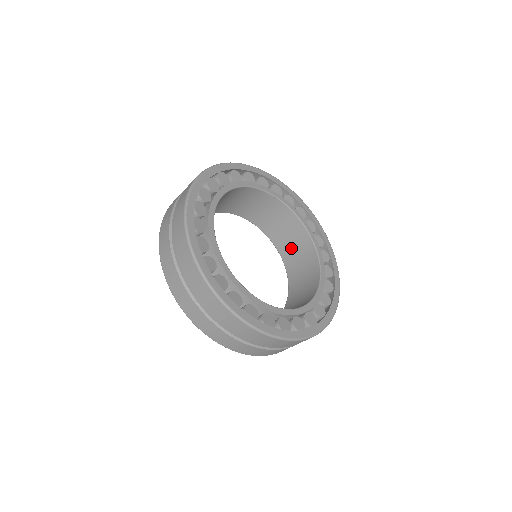
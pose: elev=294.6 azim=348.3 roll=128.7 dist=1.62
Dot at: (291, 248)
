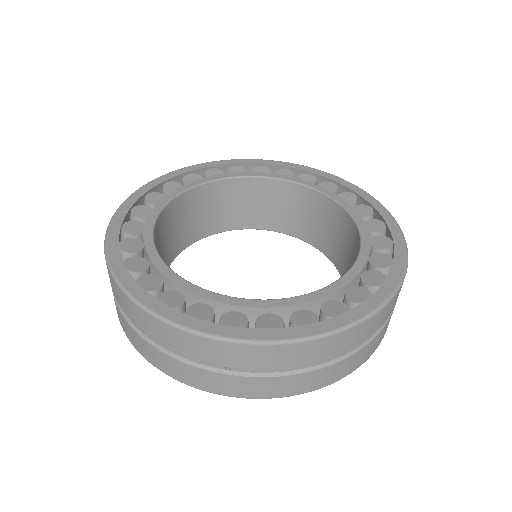
Dot at: (320, 229)
